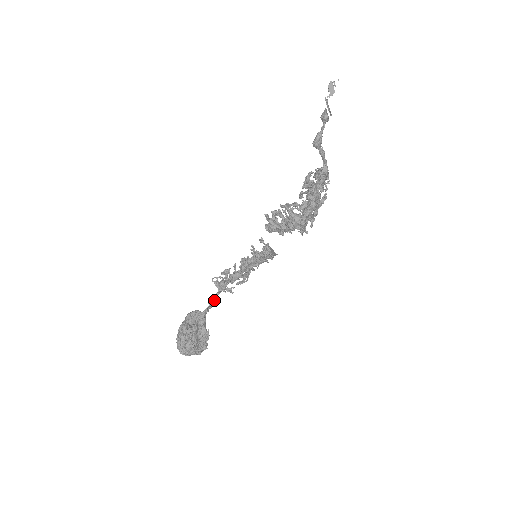
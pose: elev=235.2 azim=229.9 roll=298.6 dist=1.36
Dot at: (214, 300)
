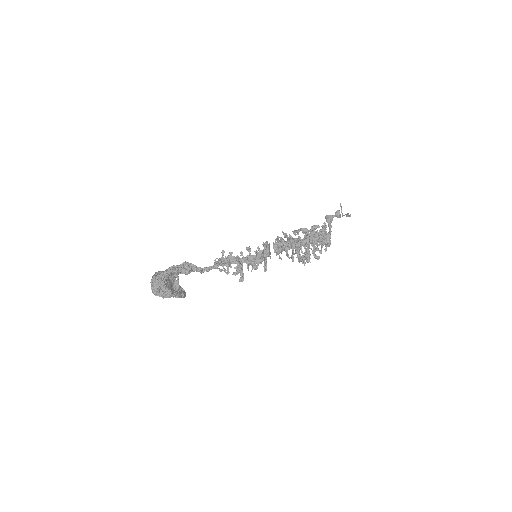
Dot at: (206, 270)
